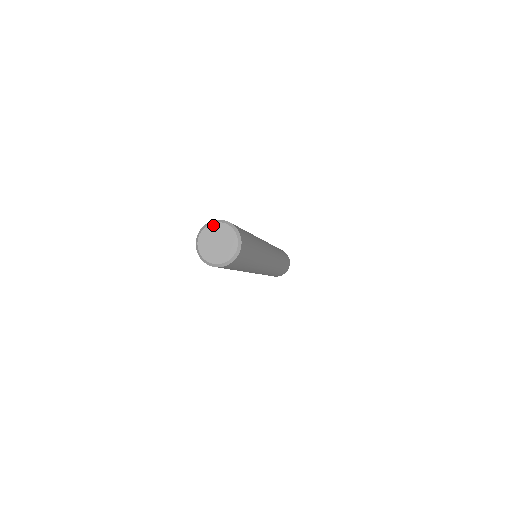
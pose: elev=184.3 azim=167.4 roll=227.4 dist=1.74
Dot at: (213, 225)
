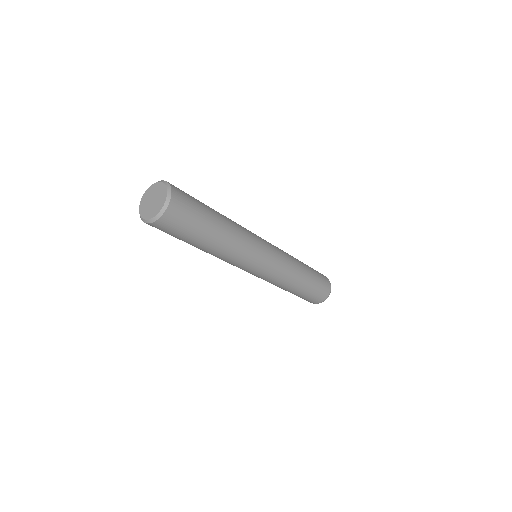
Dot at: (154, 185)
